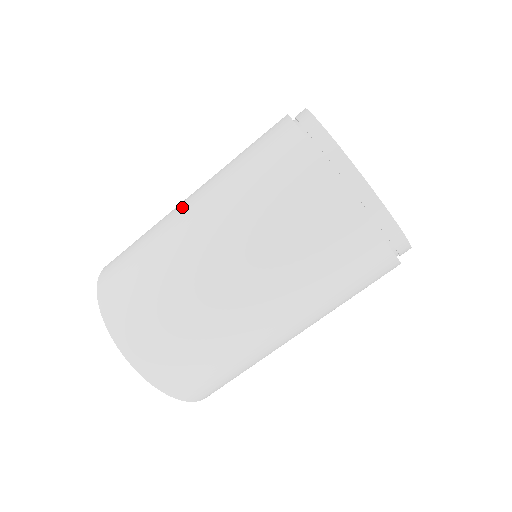
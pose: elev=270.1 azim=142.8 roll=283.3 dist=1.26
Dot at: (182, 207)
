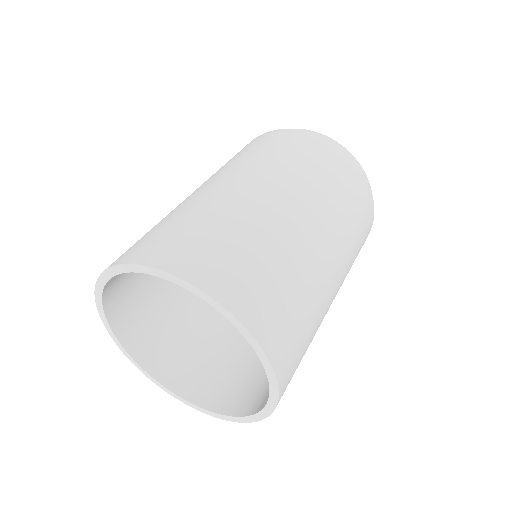
Dot at: occluded
